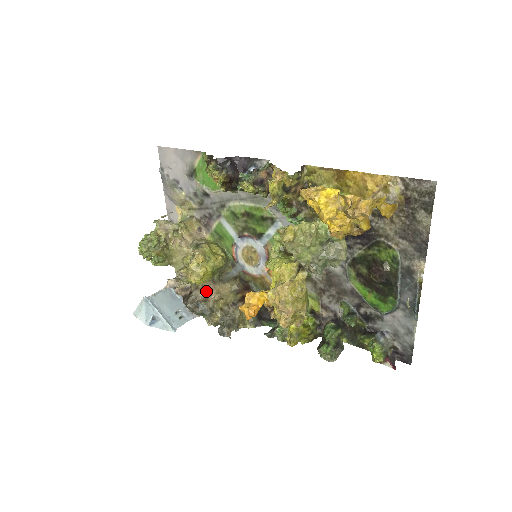
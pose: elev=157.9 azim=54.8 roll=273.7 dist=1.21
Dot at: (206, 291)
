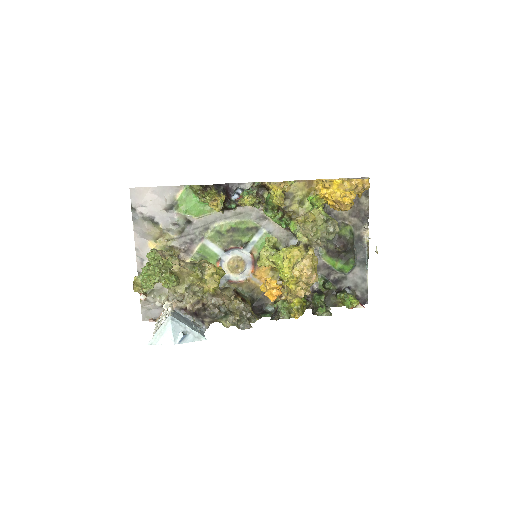
Dot at: (220, 297)
